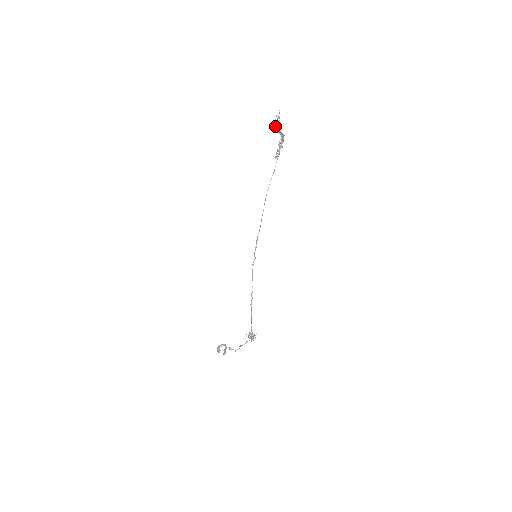
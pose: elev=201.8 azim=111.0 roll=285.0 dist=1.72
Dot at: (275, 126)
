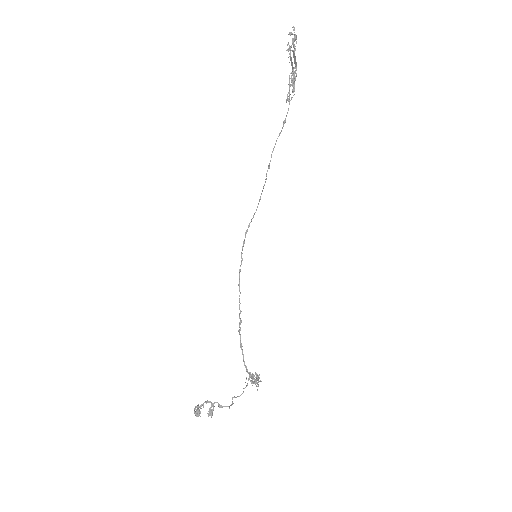
Dot at: occluded
